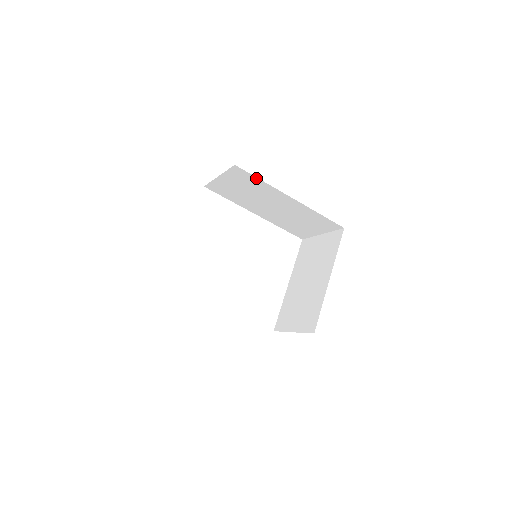
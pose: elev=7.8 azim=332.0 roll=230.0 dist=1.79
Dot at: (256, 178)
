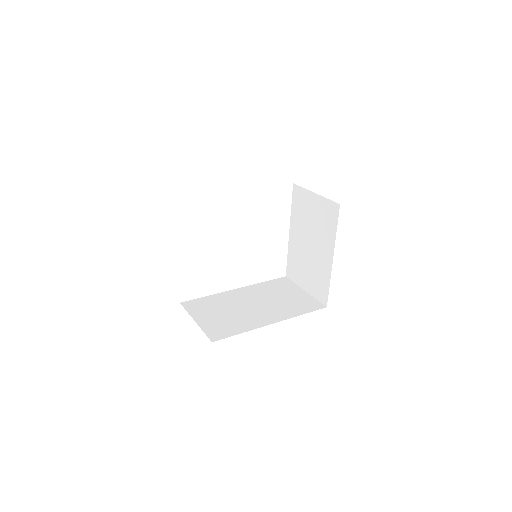
Dot at: occluded
